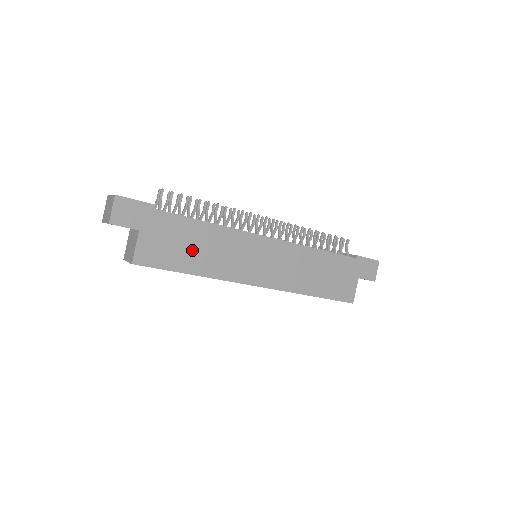
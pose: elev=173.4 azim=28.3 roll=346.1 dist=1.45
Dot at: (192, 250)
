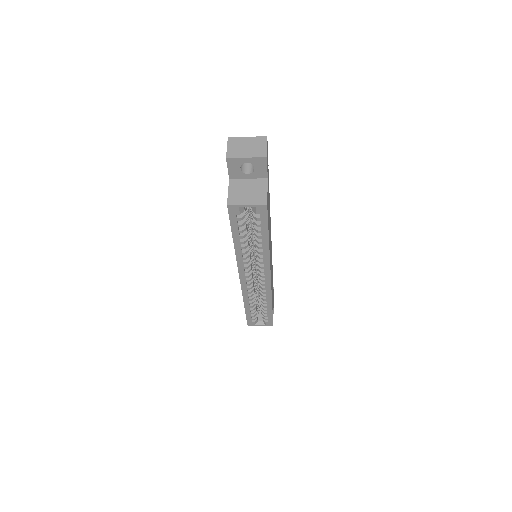
Dot at: occluded
